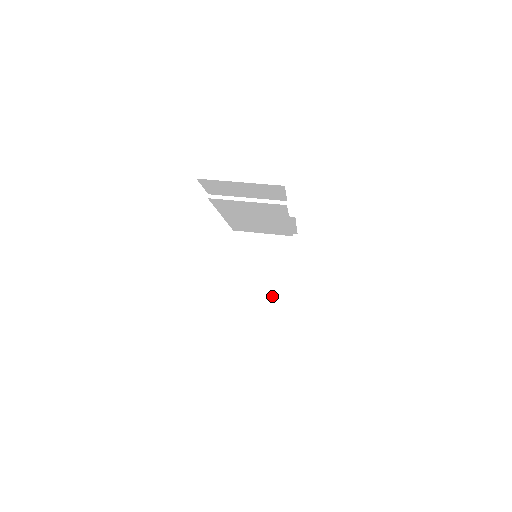
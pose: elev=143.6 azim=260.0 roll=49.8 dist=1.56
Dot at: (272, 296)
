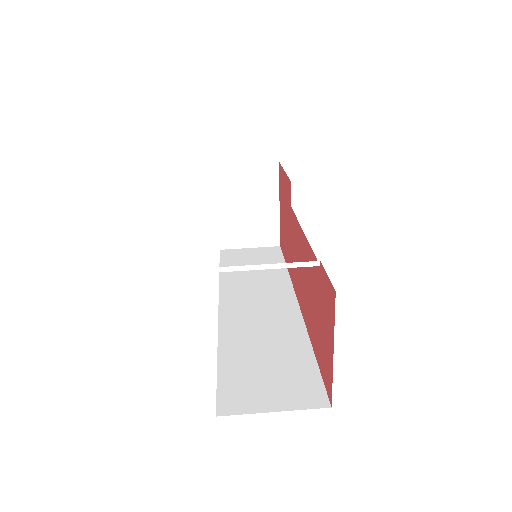
Dot at: (259, 238)
